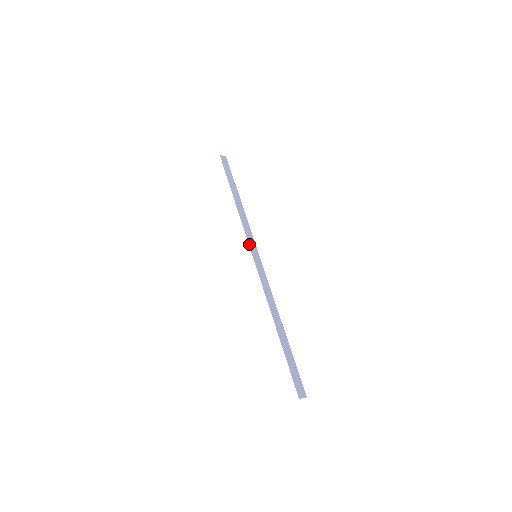
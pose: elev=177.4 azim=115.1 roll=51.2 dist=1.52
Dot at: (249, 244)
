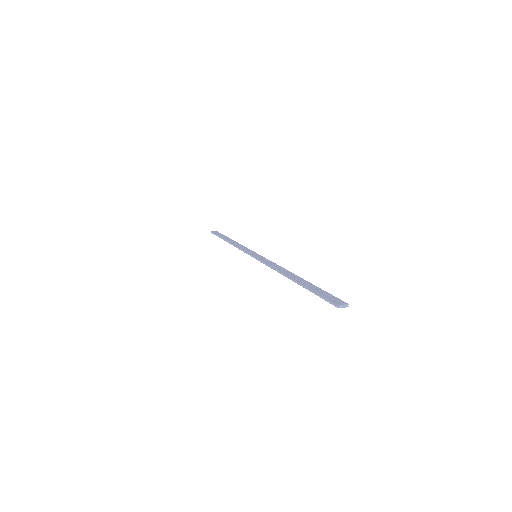
Dot at: (246, 252)
